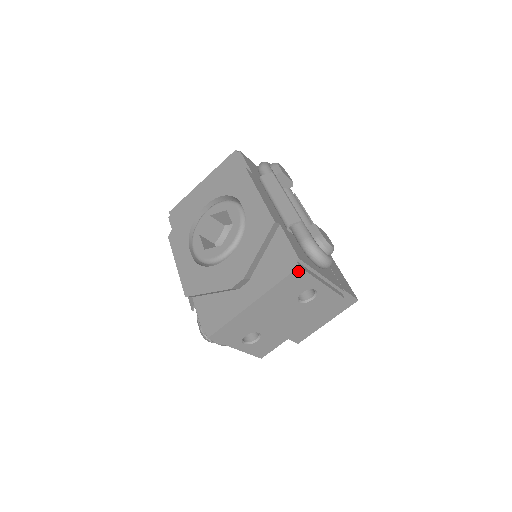
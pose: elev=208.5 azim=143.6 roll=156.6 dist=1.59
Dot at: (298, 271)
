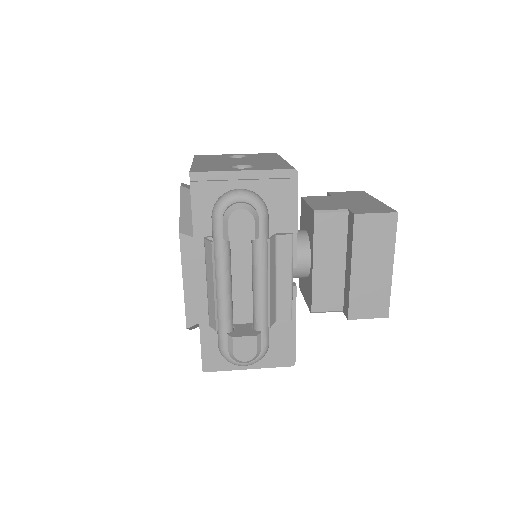
Dot at: (207, 369)
